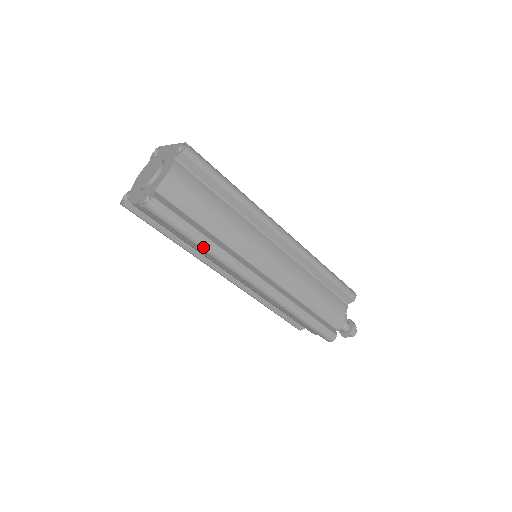
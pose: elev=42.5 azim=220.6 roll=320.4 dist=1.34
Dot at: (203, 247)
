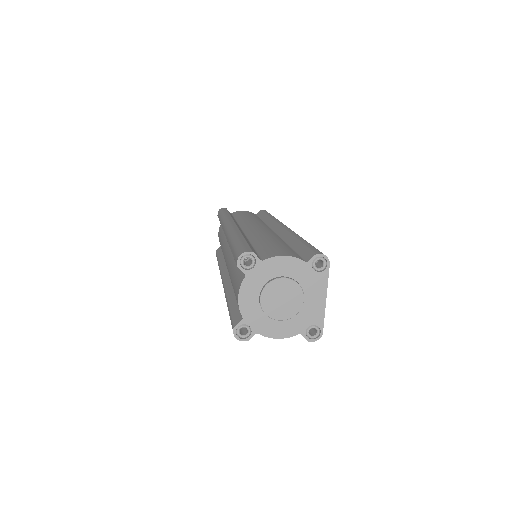
Dot at: occluded
